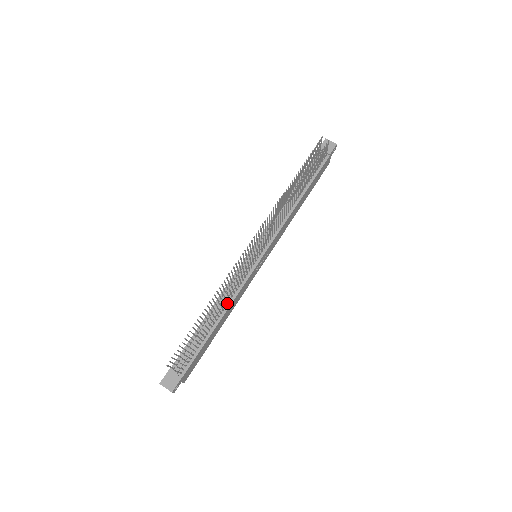
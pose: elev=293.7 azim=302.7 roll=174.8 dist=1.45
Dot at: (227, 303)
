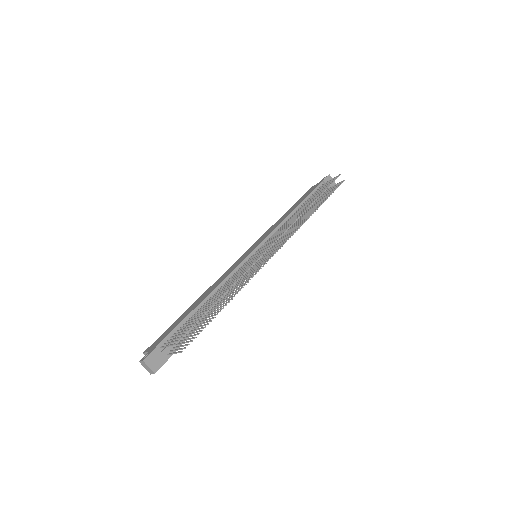
Dot at: (226, 294)
